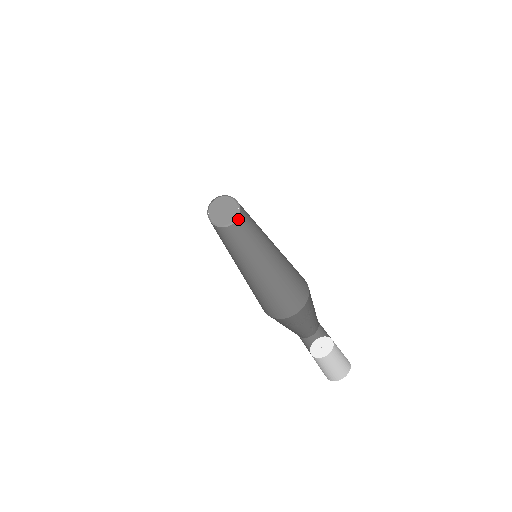
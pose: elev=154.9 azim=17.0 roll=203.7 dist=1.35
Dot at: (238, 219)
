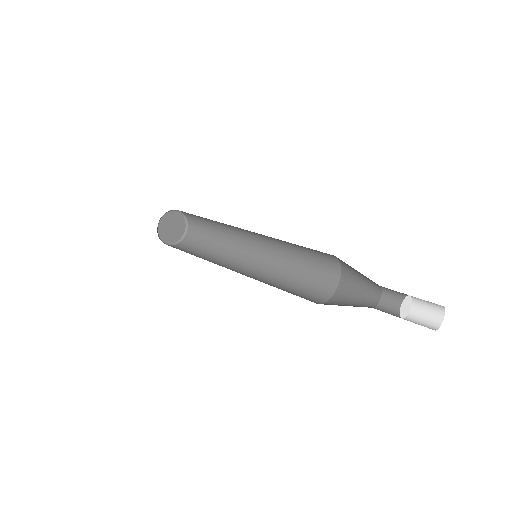
Dot at: (179, 243)
